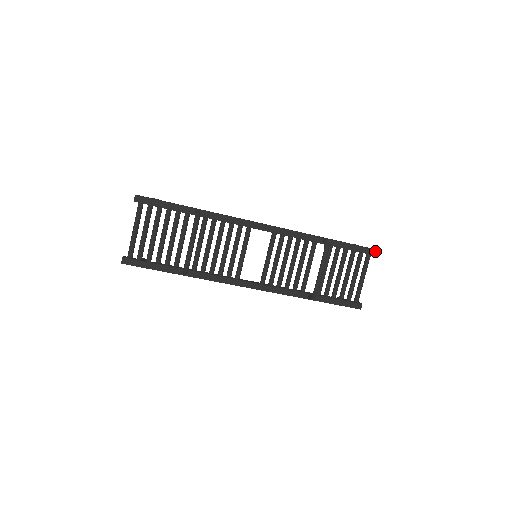
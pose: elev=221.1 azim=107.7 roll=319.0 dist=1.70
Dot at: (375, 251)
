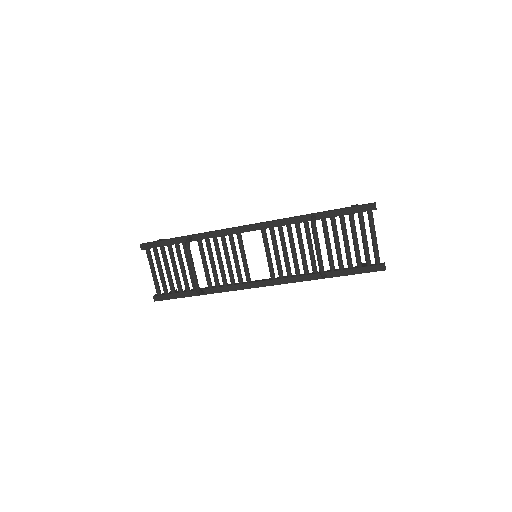
Dot at: (374, 205)
